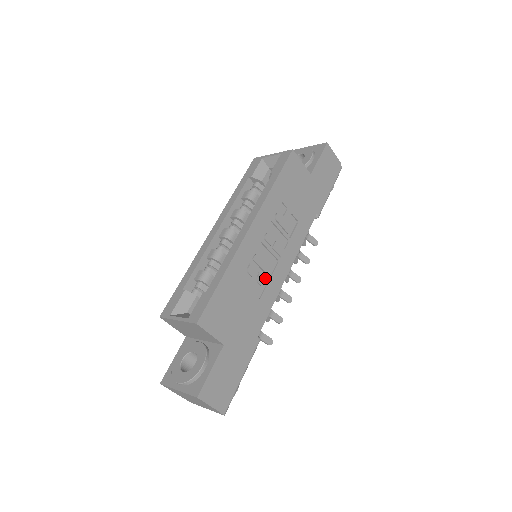
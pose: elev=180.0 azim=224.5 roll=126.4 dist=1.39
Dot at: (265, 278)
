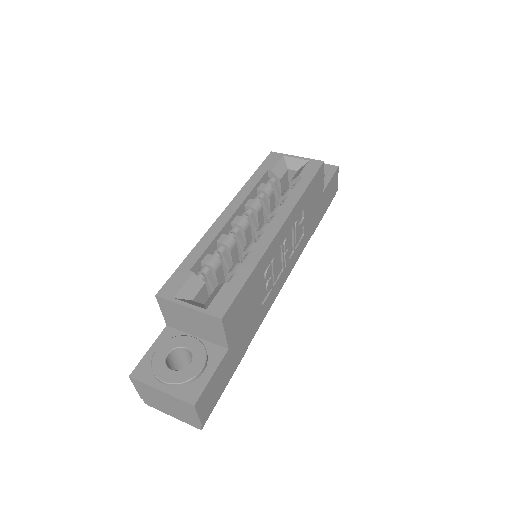
Dot at: (272, 284)
